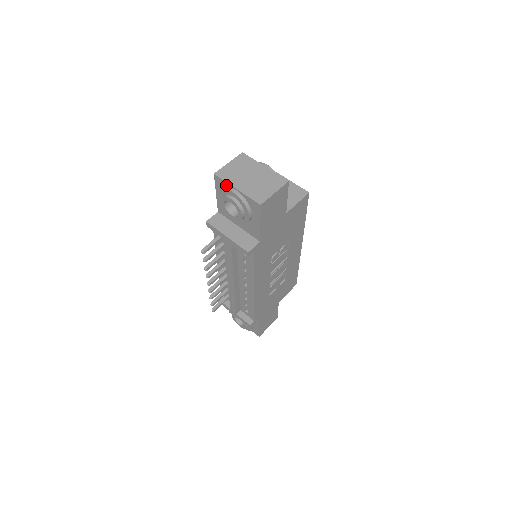
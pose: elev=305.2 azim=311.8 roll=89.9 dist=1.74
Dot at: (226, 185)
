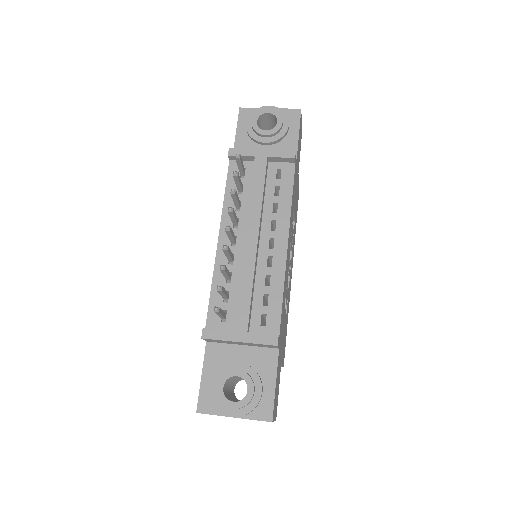
Dot at: (255, 112)
